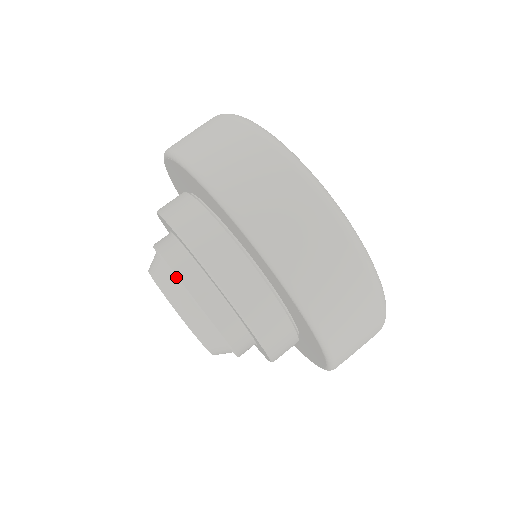
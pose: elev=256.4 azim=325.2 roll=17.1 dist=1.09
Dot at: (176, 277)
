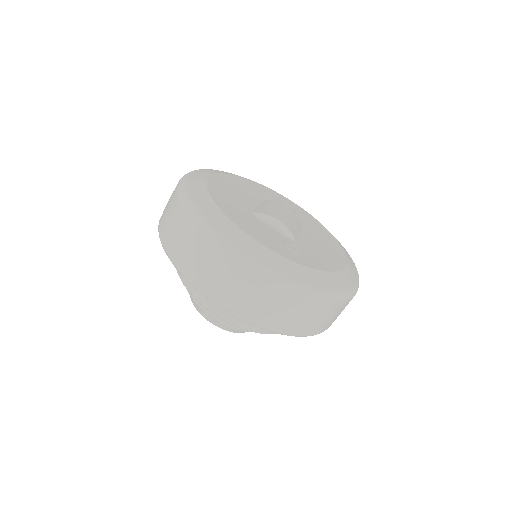
Dot at: (192, 299)
